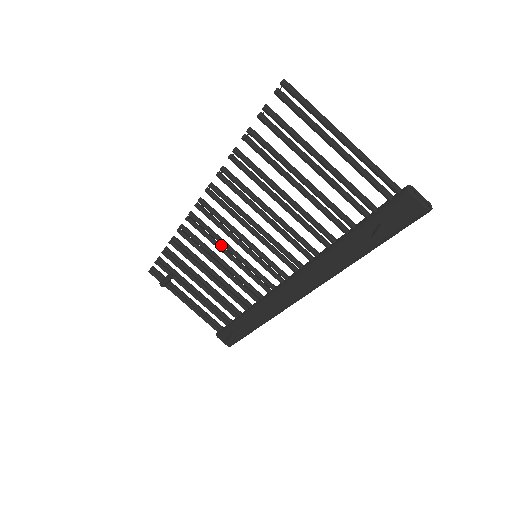
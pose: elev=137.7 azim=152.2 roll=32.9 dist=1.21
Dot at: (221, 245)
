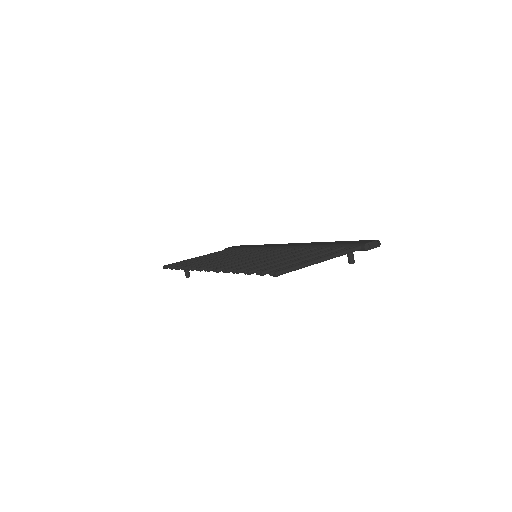
Dot at: occluded
